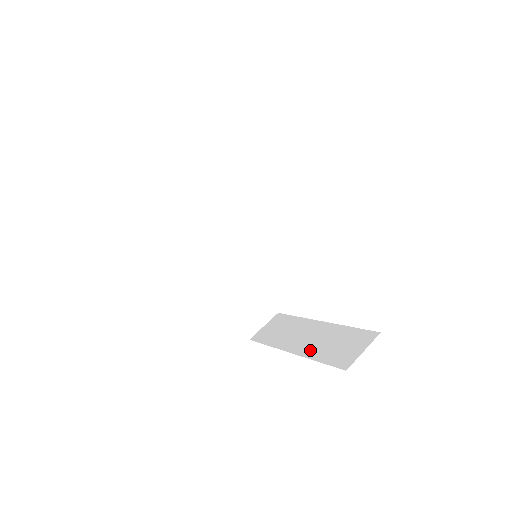
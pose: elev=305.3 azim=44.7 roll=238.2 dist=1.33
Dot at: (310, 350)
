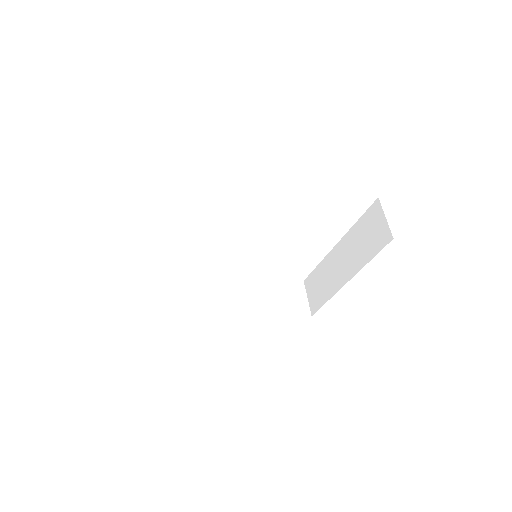
Dot at: (356, 264)
